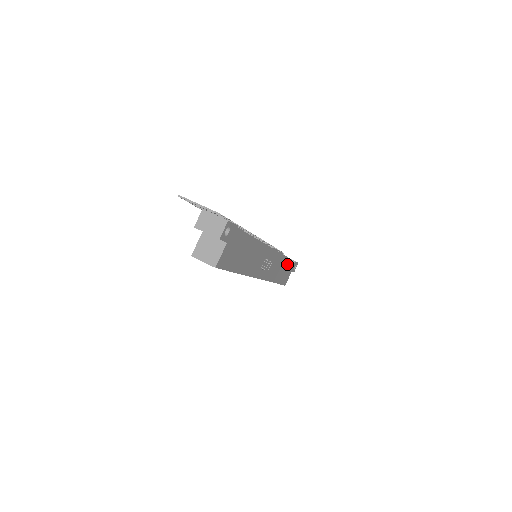
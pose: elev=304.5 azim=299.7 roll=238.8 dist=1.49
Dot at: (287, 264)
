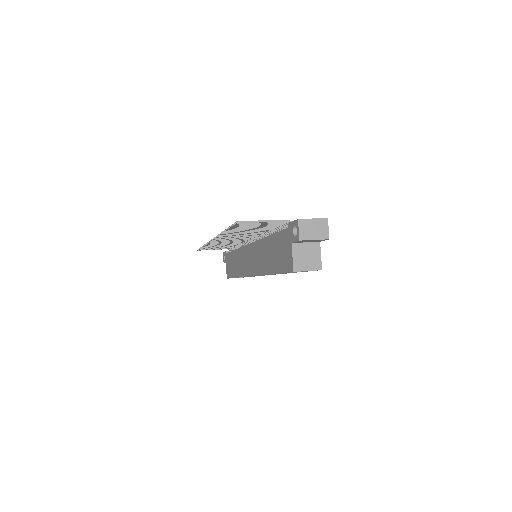
Dot at: occluded
